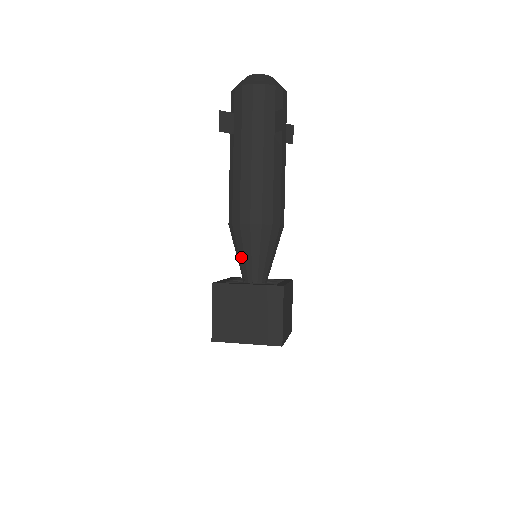
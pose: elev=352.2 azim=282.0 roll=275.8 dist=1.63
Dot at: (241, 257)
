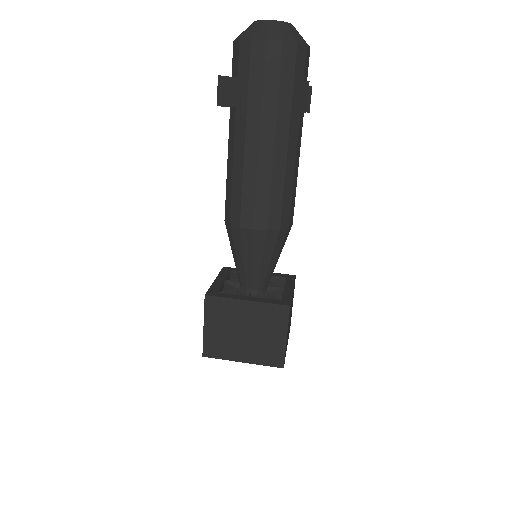
Dot at: (239, 262)
